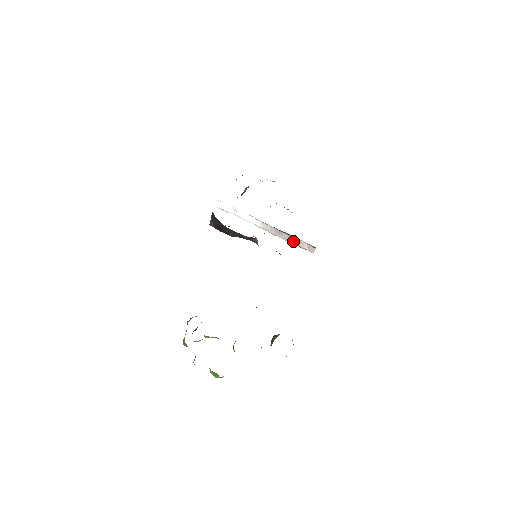
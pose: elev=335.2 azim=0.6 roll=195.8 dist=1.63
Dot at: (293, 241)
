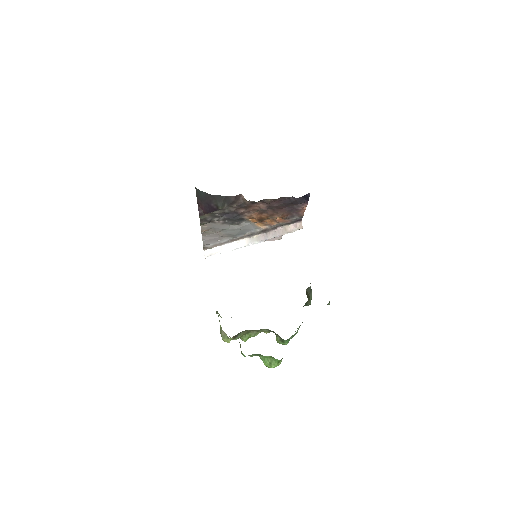
Dot at: (281, 232)
